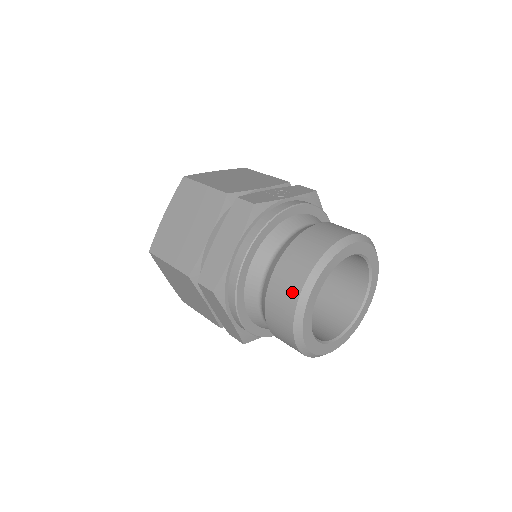
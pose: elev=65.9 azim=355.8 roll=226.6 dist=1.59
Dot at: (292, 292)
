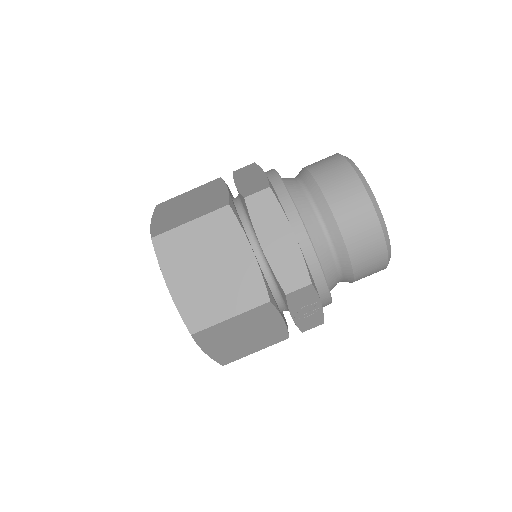
Dot at: (337, 162)
